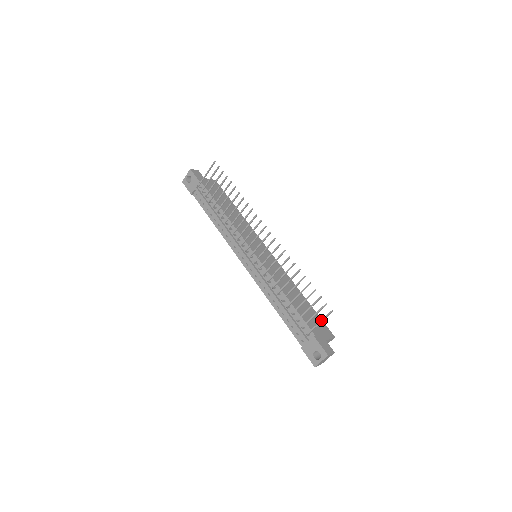
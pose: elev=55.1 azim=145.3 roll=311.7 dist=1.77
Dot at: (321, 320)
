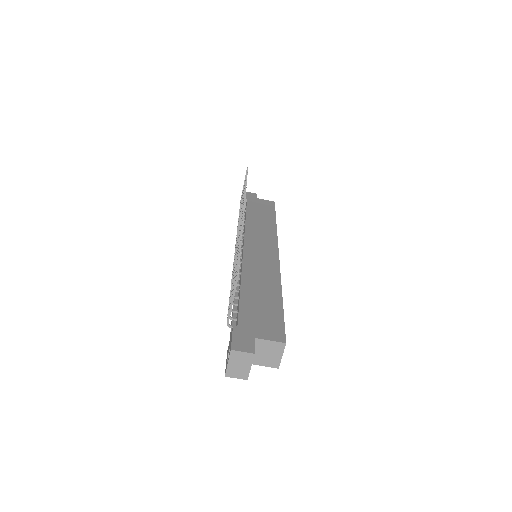
Dot at: occluded
